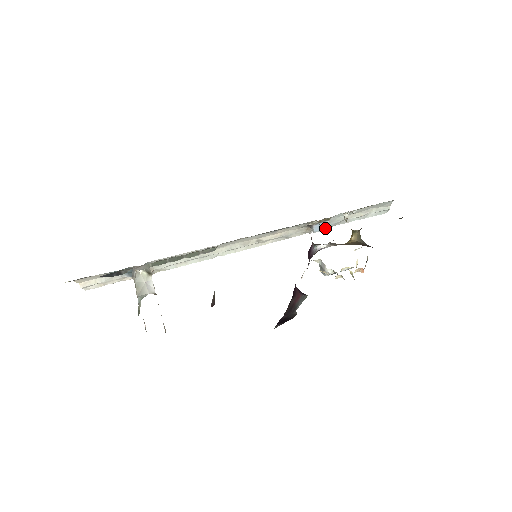
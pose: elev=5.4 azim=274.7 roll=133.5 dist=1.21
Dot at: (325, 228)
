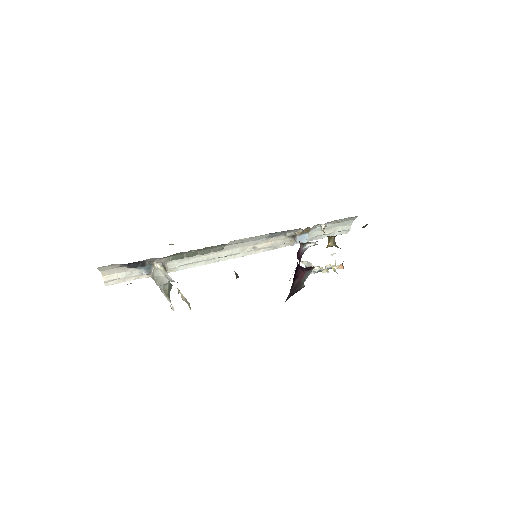
Dot at: (305, 240)
